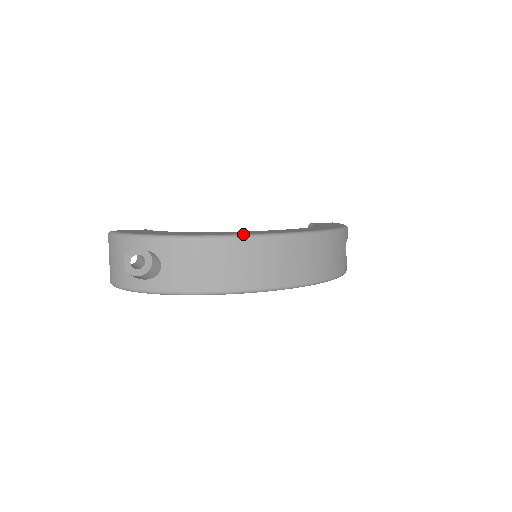
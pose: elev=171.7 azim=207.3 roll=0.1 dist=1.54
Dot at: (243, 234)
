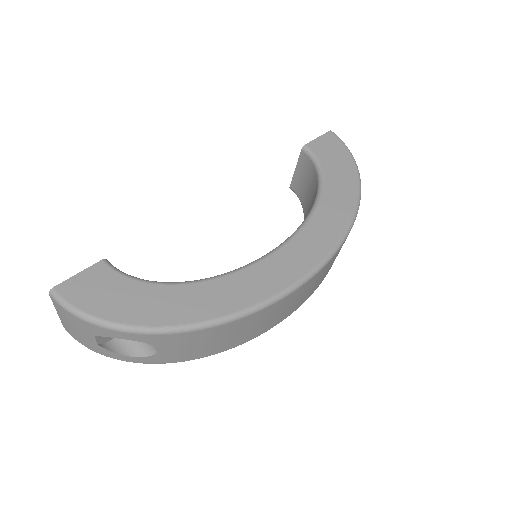
Dot at: (268, 300)
